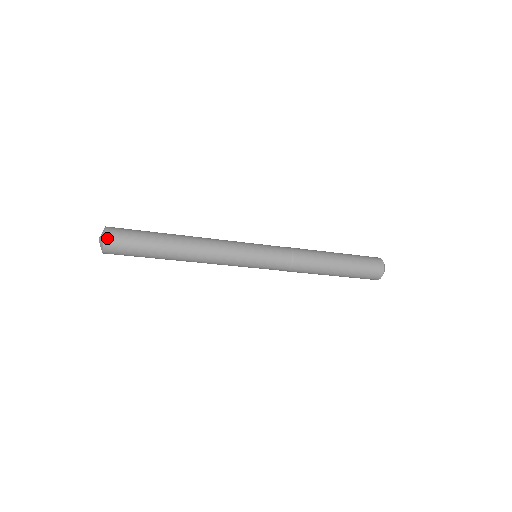
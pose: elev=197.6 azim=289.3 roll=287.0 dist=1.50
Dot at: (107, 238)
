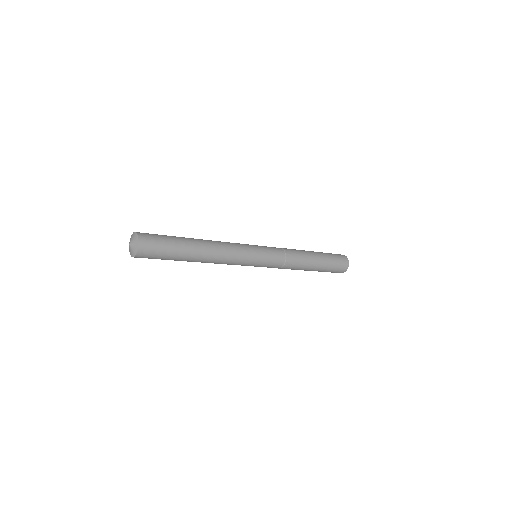
Dot at: (141, 247)
